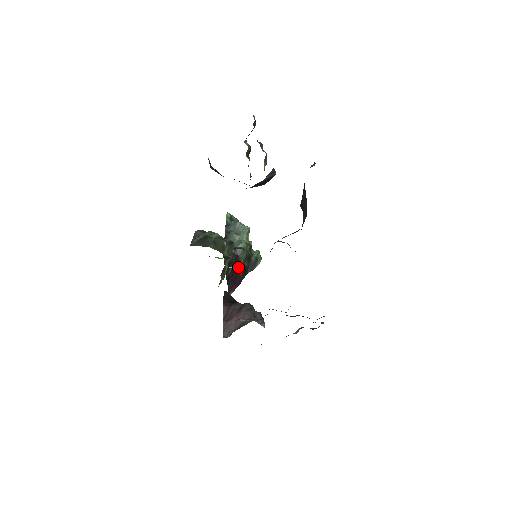
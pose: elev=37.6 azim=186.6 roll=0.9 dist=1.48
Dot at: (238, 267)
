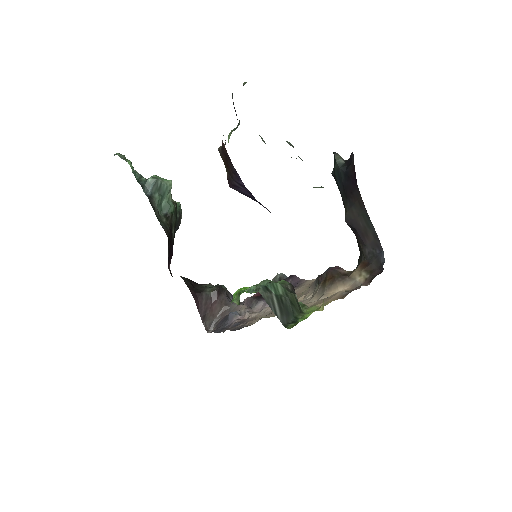
Dot at: (172, 235)
